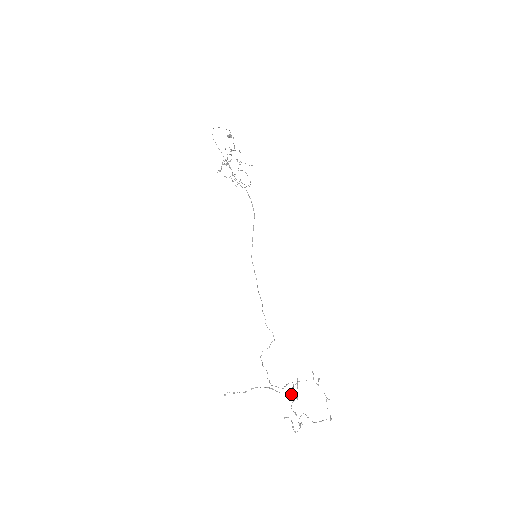
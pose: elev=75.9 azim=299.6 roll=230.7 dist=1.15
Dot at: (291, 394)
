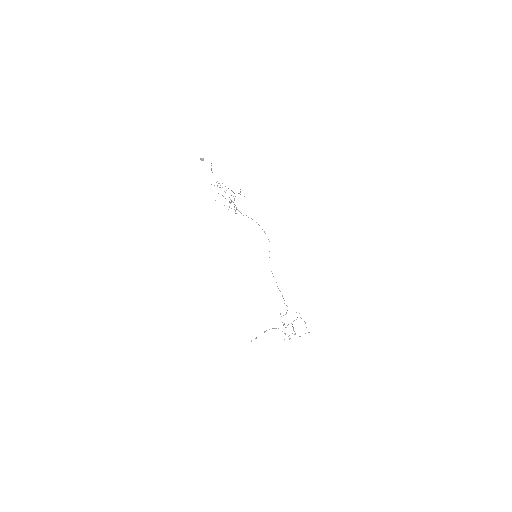
Dot at: (293, 330)
